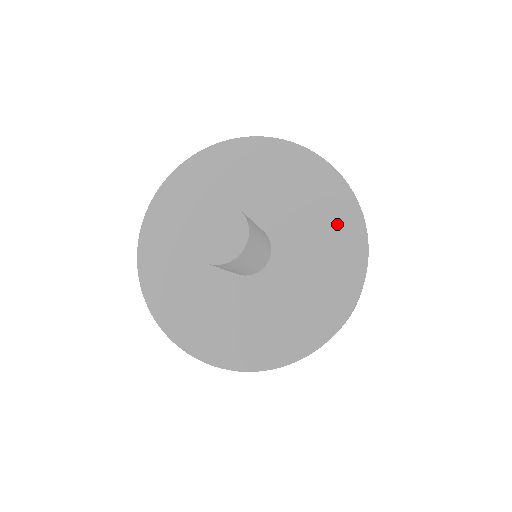
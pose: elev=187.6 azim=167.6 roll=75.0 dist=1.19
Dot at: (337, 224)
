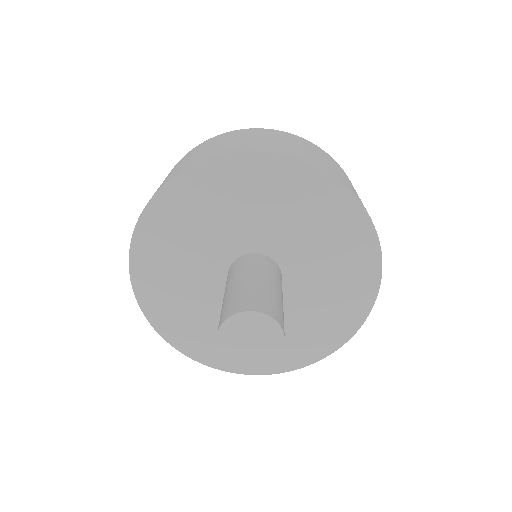
Dot at: (325, 332)
